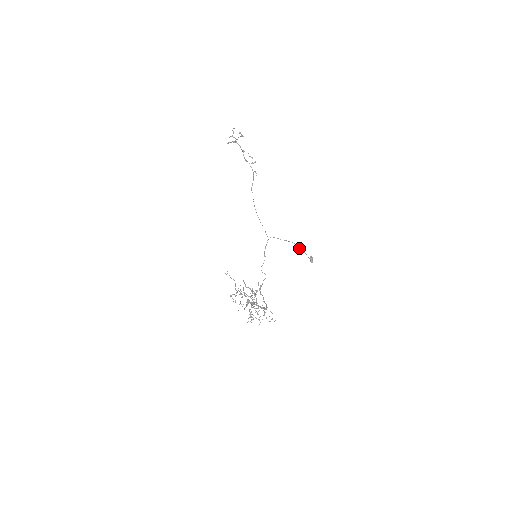
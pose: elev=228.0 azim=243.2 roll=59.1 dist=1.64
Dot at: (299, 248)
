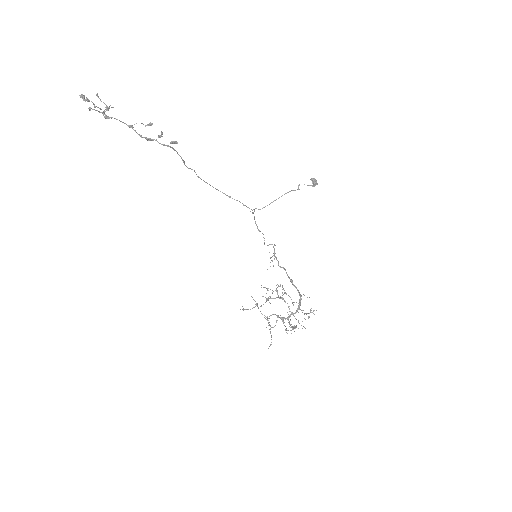
Dot at: occluded
